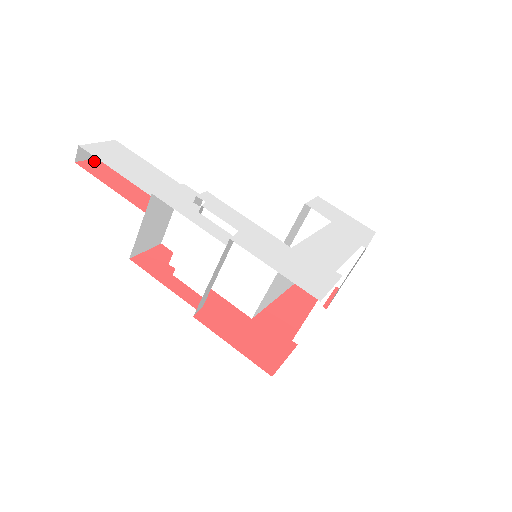
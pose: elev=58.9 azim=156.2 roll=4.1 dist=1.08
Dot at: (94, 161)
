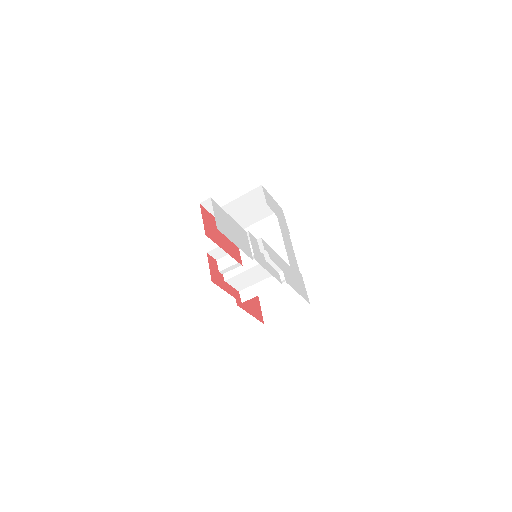
Dot at: (205, 223)
